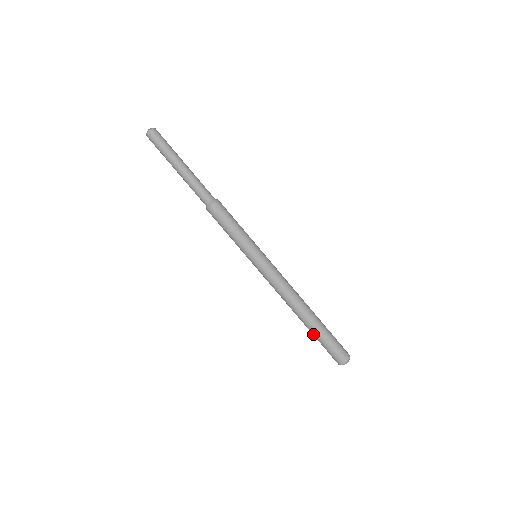
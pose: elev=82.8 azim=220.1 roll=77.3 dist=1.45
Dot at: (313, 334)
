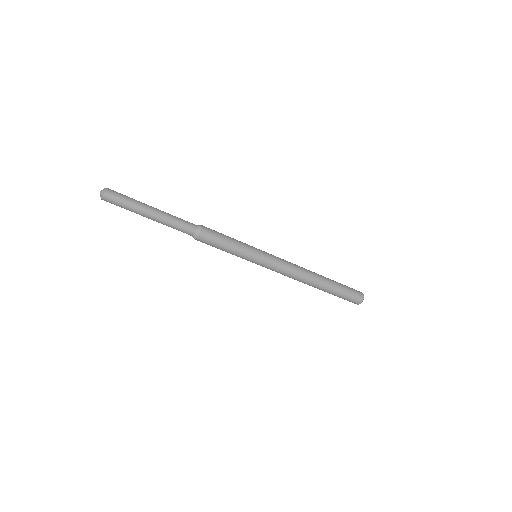
Dot at: occluded
